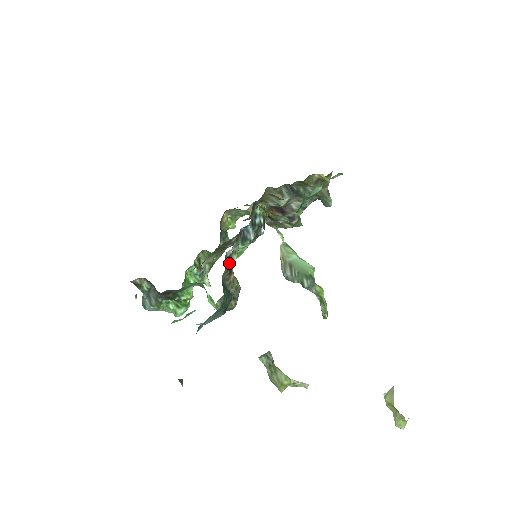
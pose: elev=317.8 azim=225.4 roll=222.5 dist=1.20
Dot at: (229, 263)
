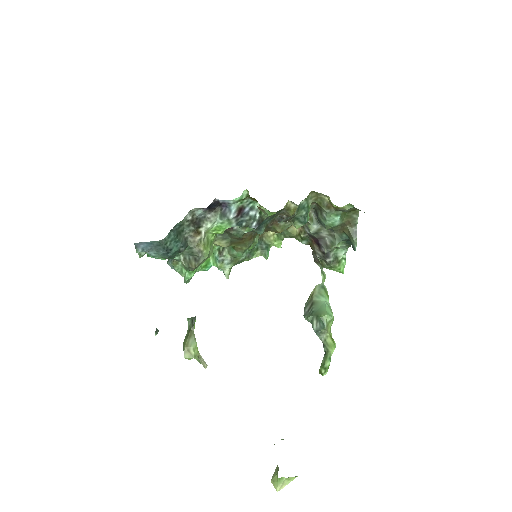
Dot at: (197, 223)
